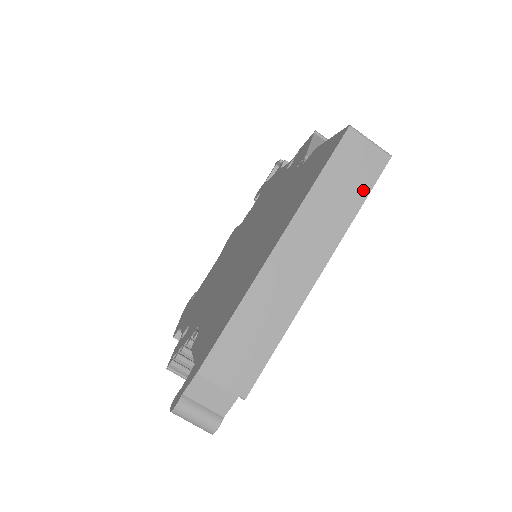
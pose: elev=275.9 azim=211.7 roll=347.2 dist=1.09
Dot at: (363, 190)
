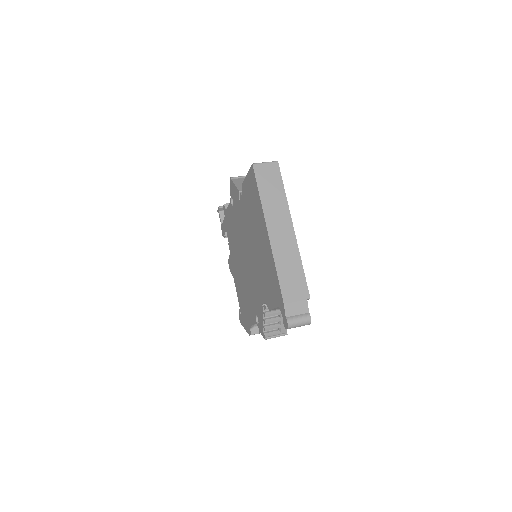
Dot at: (279, 183)
